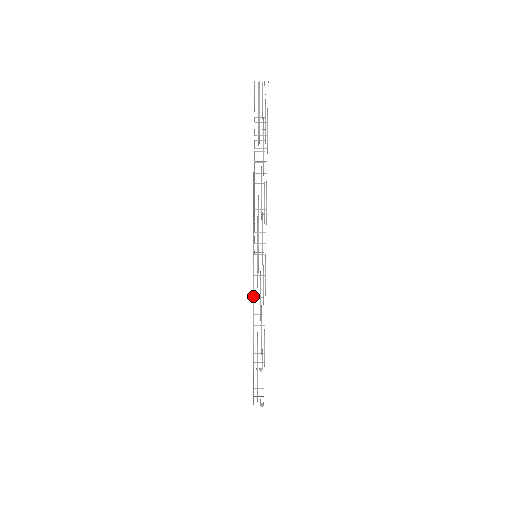
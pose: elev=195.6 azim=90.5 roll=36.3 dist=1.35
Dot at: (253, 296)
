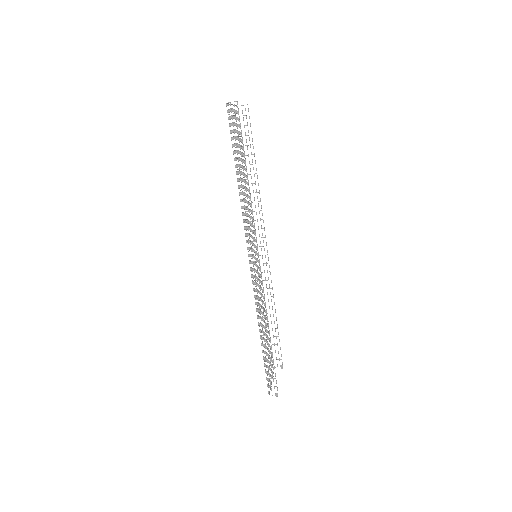
Dot at: (253, 290)
